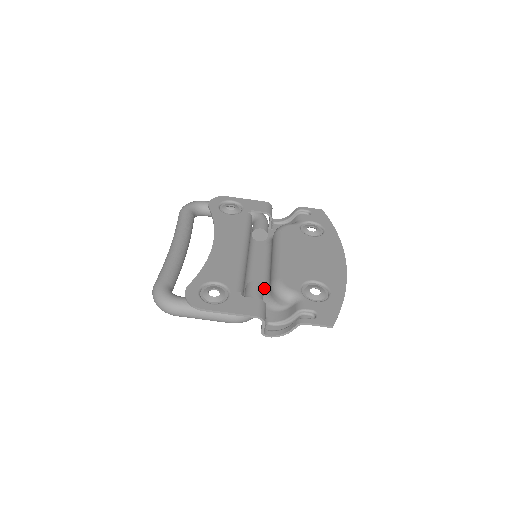
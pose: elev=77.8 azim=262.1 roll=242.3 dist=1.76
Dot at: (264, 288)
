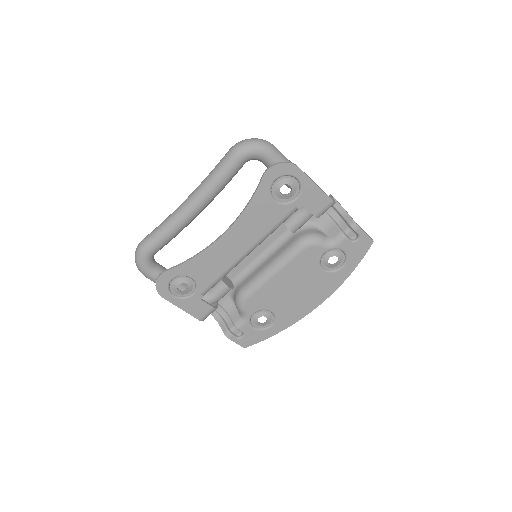
Dot at: (240, 275)
